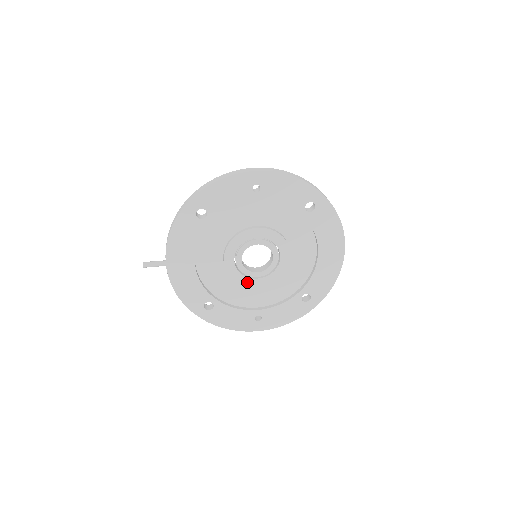
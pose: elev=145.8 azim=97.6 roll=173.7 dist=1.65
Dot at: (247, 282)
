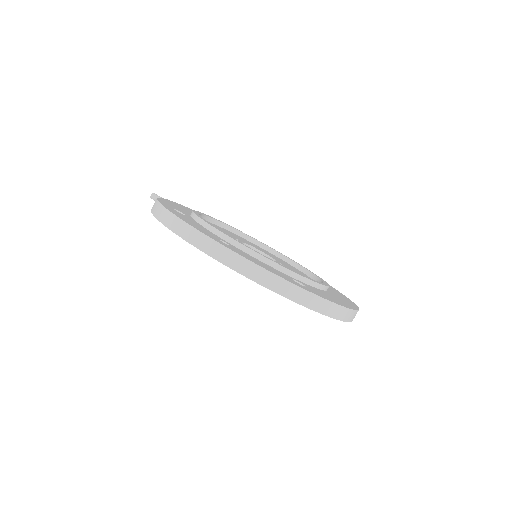
Dot at: occluded
